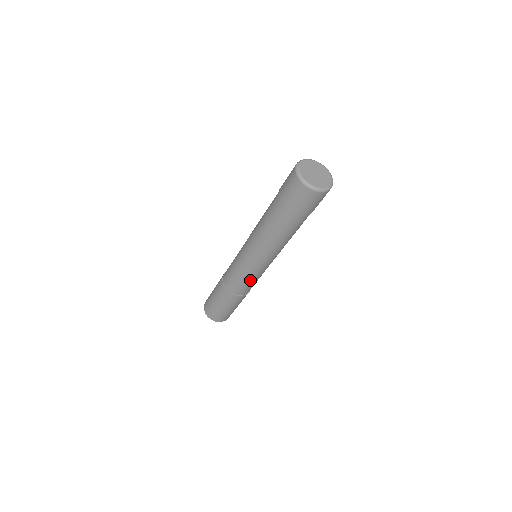
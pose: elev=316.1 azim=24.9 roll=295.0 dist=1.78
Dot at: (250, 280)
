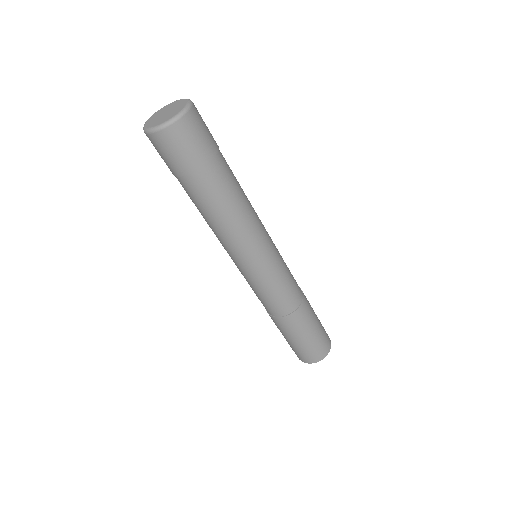
Dot at: (285, 274)
